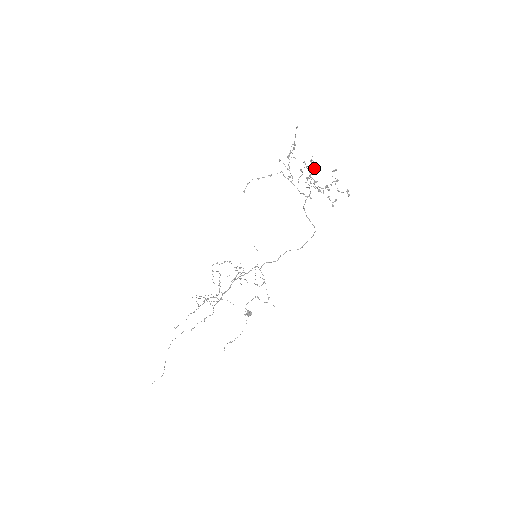
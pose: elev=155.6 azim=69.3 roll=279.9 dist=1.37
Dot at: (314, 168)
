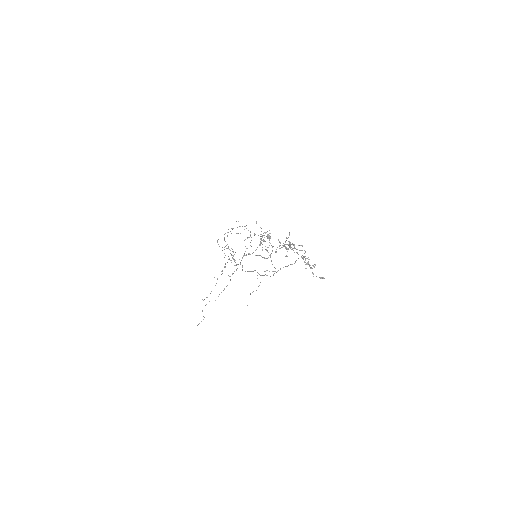
Dot at: occluded
